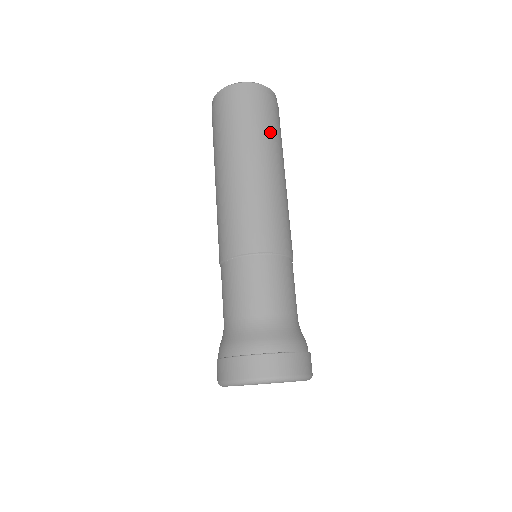
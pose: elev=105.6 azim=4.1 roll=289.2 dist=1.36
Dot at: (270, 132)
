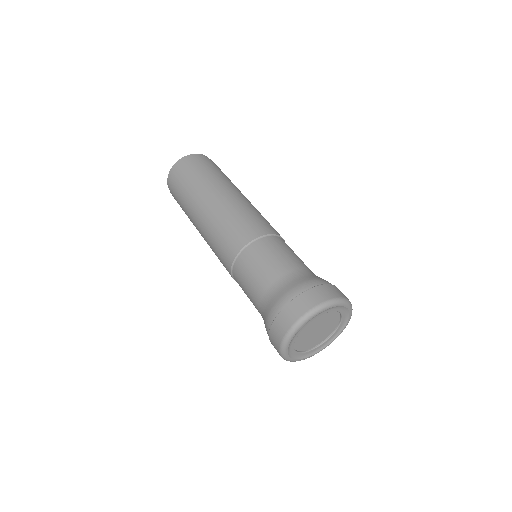
Dot at: (226, 177)
